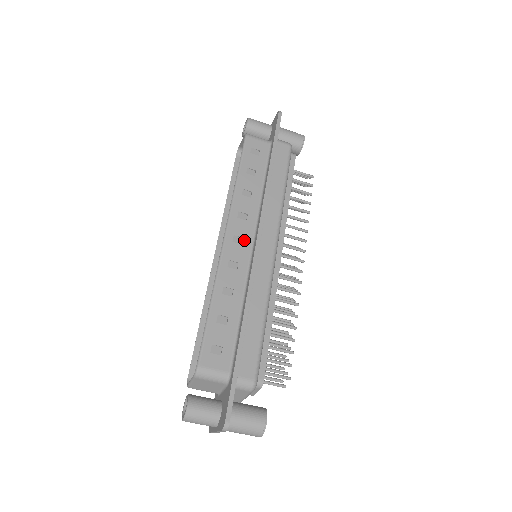
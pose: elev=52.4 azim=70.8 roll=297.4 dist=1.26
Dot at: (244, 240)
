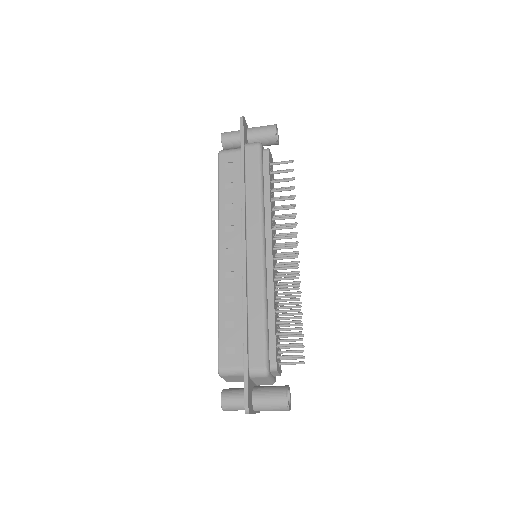
Dot at: (235, 250)
